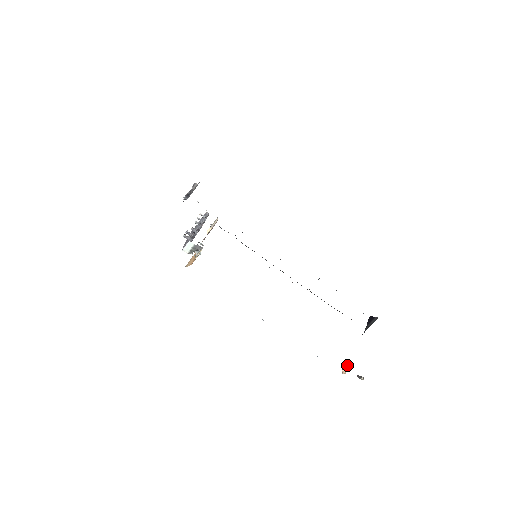
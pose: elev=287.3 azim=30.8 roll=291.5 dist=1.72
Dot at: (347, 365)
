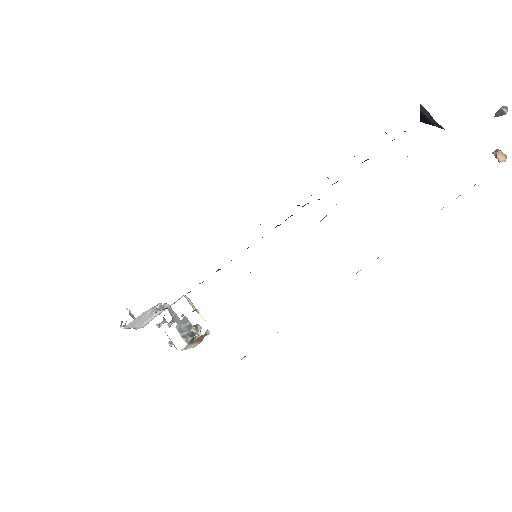
Dot at: occluded
